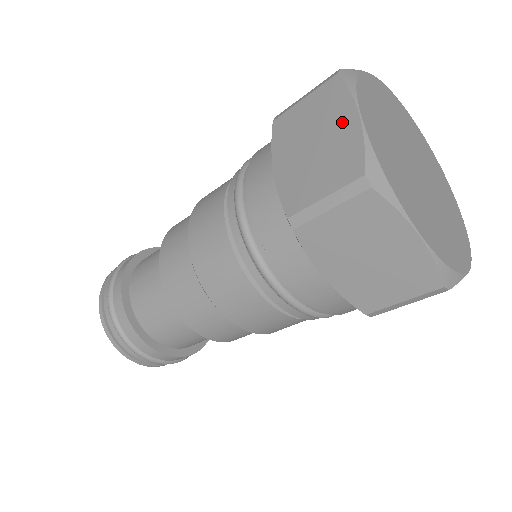
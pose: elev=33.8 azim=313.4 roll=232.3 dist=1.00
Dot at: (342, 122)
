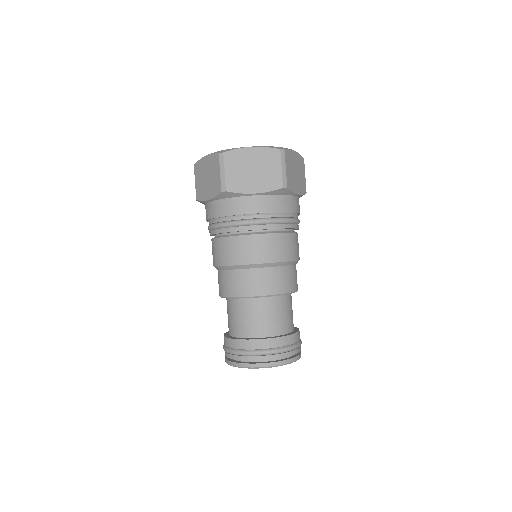
Dot at: (205, 164)
